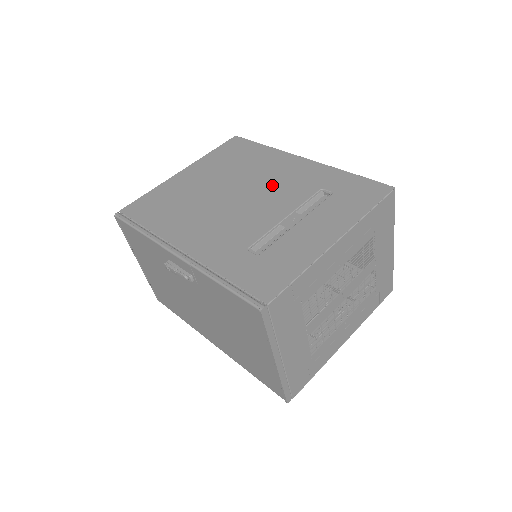
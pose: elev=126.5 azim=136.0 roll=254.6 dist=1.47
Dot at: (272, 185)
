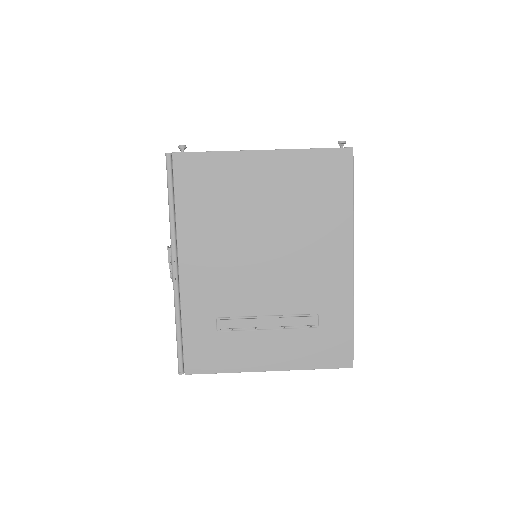
Dot at: (297, 268)
